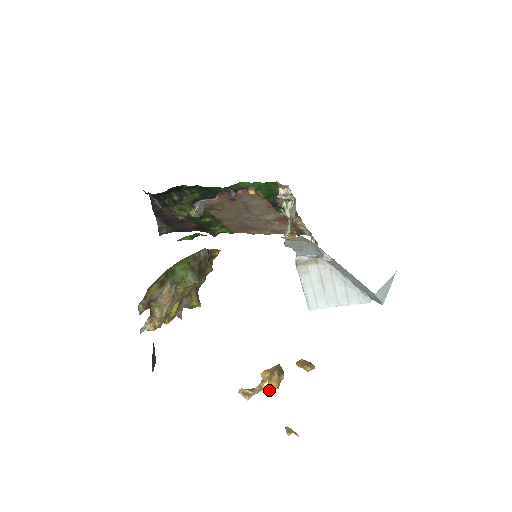
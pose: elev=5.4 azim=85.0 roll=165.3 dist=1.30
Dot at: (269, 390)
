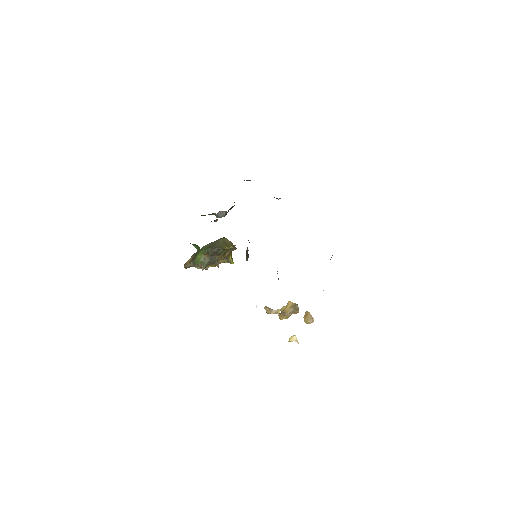
Dot at: (279, 317)
